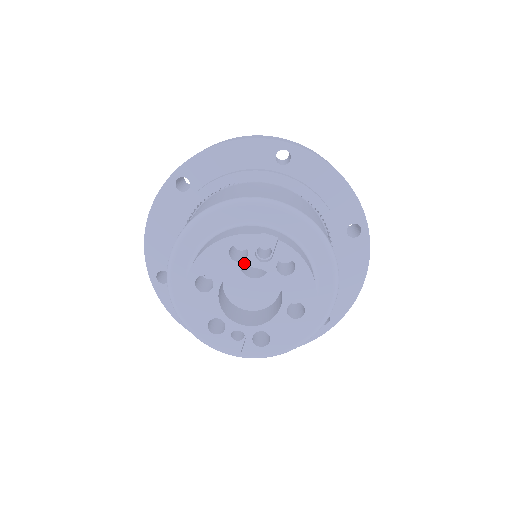
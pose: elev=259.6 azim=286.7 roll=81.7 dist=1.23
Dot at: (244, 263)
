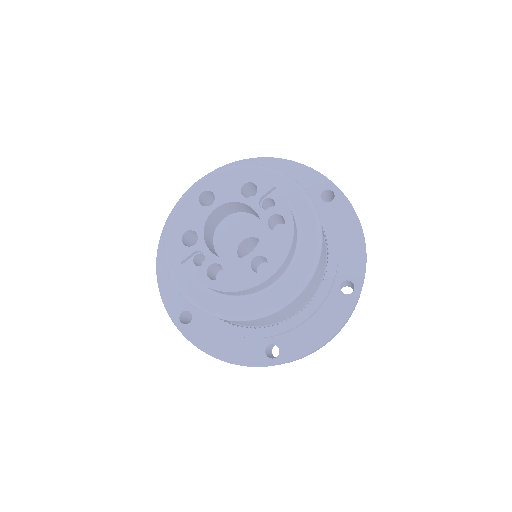
Dot at: (247, 200)
